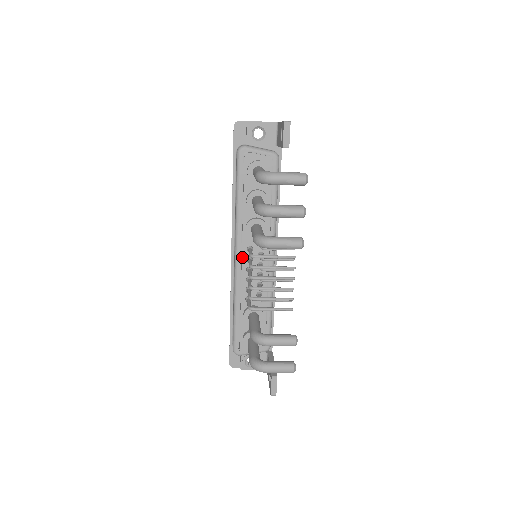
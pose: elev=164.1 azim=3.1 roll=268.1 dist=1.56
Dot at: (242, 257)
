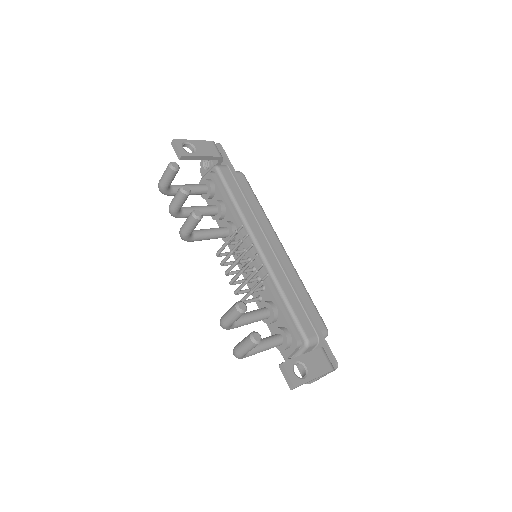
Dot at: occluded
